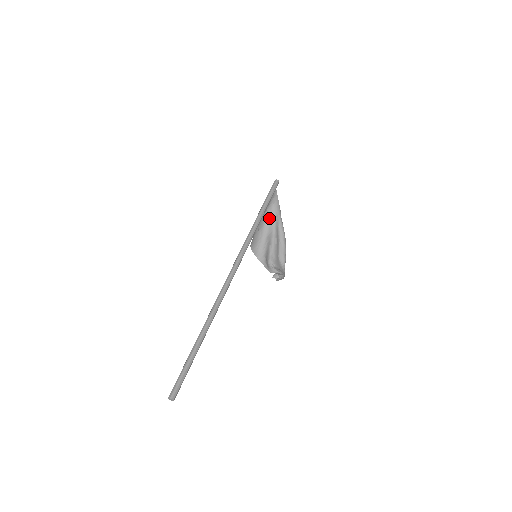
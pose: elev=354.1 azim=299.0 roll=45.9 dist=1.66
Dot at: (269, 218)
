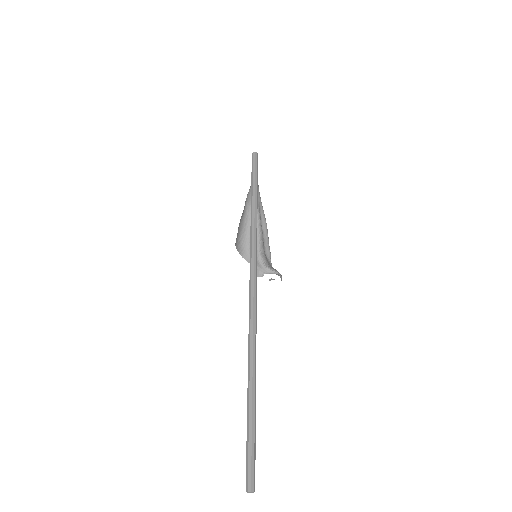
Dot at: (250, 202)
